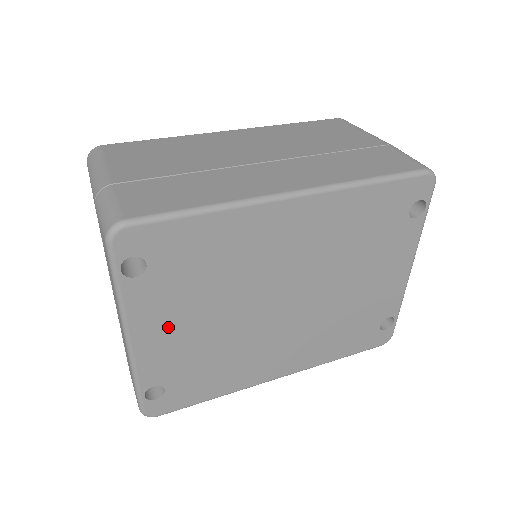
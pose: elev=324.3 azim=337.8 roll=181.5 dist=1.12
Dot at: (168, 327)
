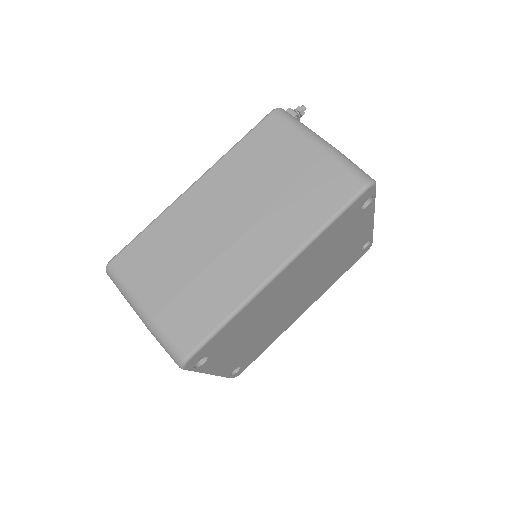
Dot at: (231, 356)
